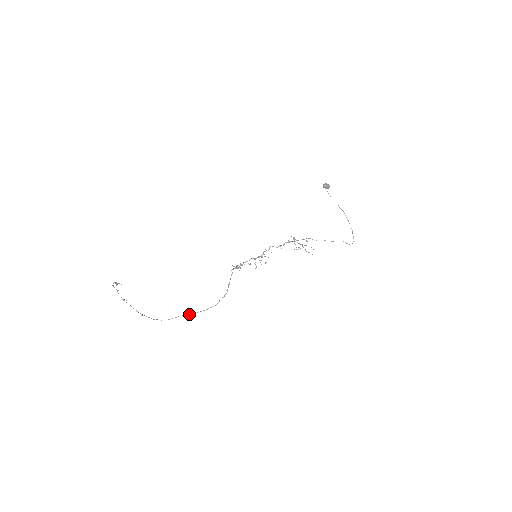
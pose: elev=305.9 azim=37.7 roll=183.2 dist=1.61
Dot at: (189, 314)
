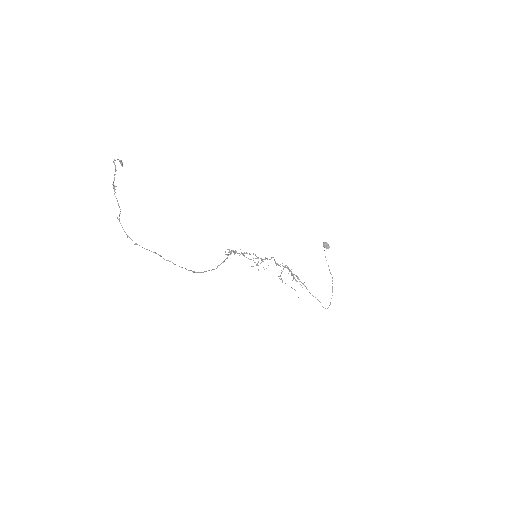
Dot at: occluded
